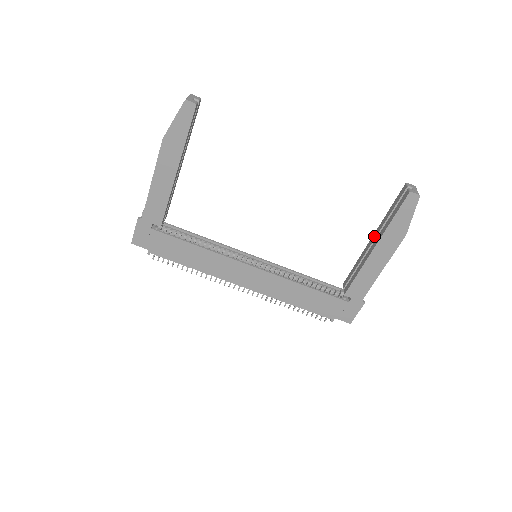
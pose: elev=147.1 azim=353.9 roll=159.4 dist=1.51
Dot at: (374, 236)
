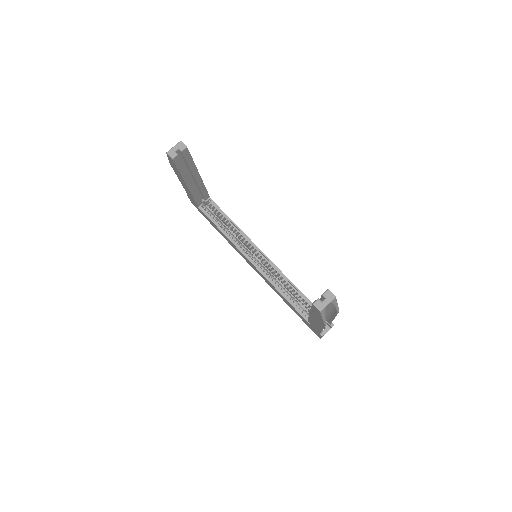
Dot at: occluded
